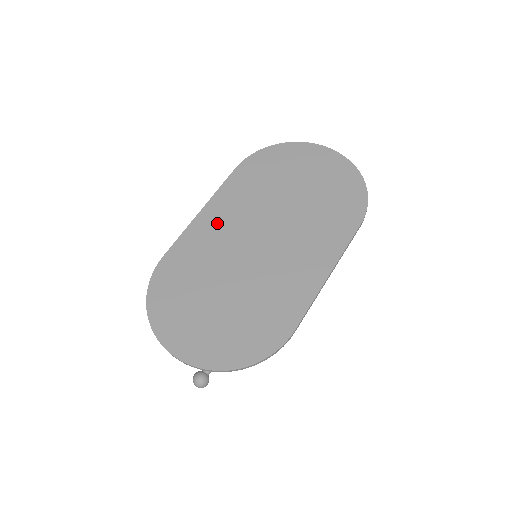
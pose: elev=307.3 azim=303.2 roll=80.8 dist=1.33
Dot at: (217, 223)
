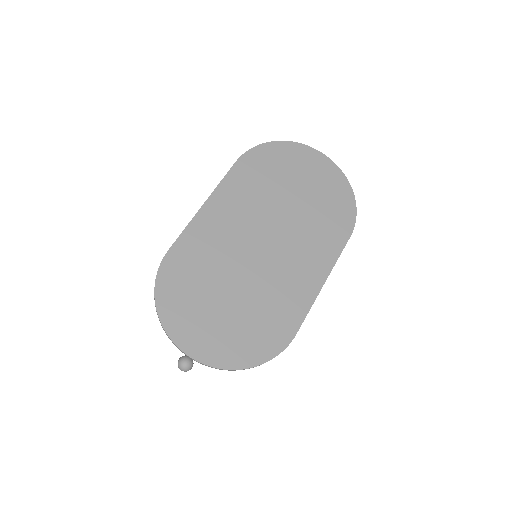
Dot at: (221, 220)
